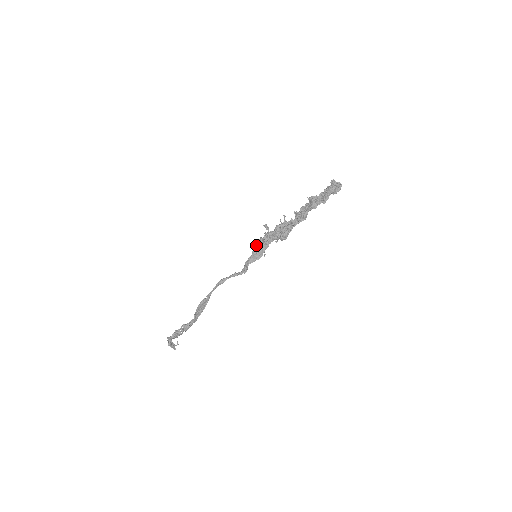
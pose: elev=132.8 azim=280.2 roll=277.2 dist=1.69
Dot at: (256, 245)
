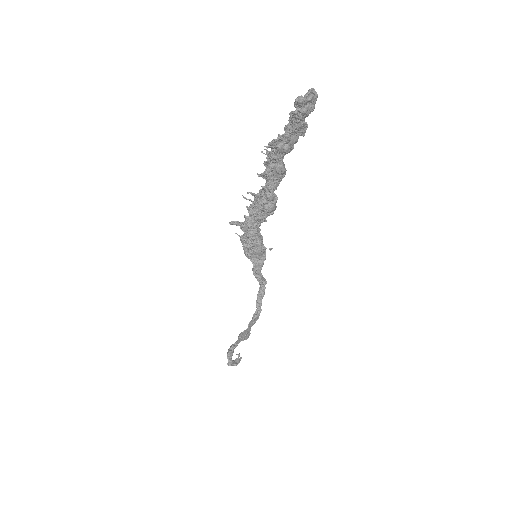
Dot at: occluded
